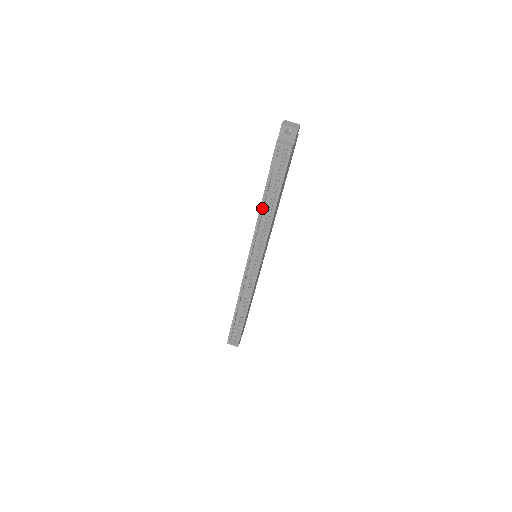
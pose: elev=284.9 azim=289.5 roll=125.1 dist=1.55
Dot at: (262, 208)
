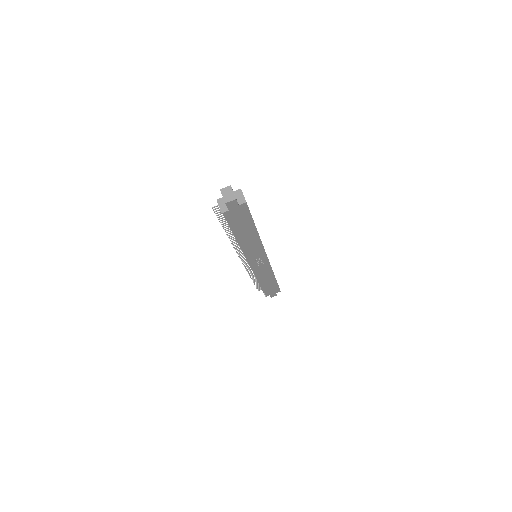
Dot at: (226, 234)
